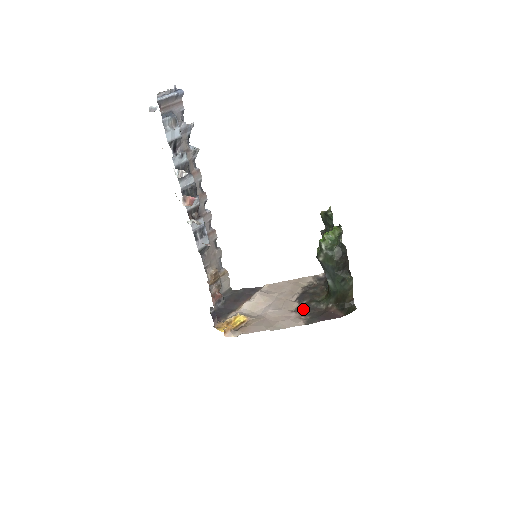
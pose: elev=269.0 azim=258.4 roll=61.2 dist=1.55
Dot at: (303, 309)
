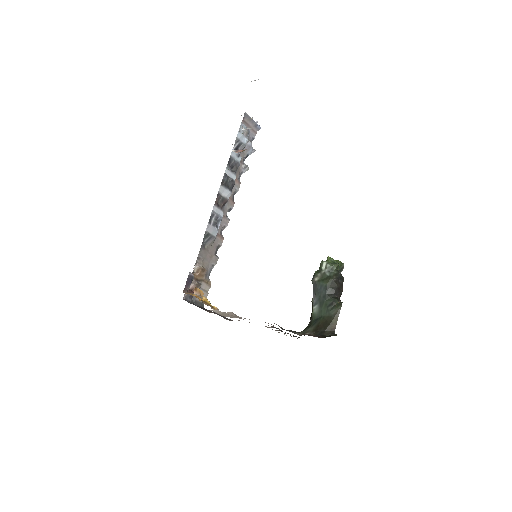
Dot at: (277, 328)
